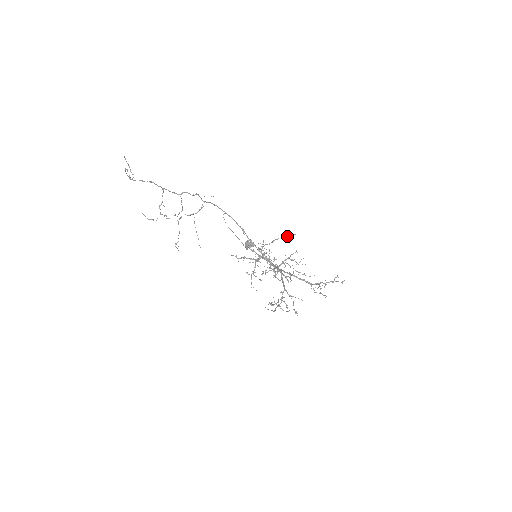
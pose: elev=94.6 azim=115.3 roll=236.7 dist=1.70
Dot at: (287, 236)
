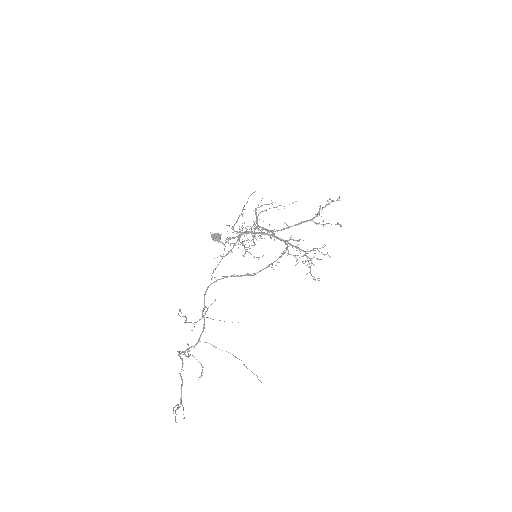
Dot at: occluded
